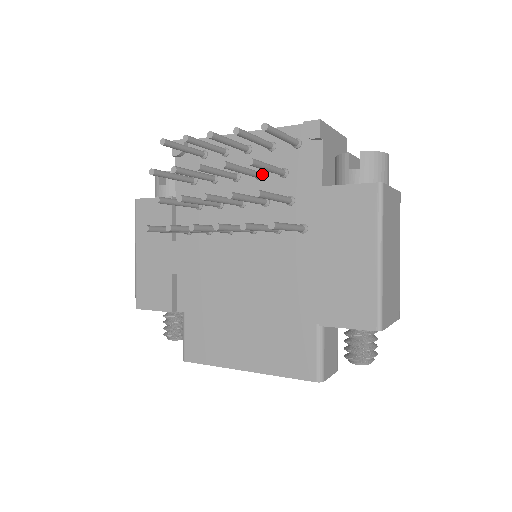
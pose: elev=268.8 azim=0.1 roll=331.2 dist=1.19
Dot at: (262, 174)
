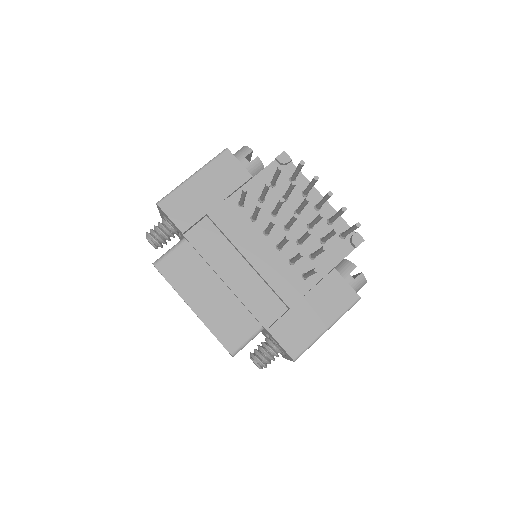
Dot at: (313, 228)
